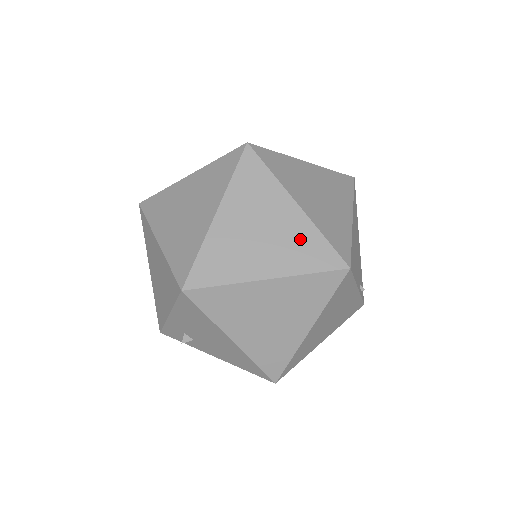
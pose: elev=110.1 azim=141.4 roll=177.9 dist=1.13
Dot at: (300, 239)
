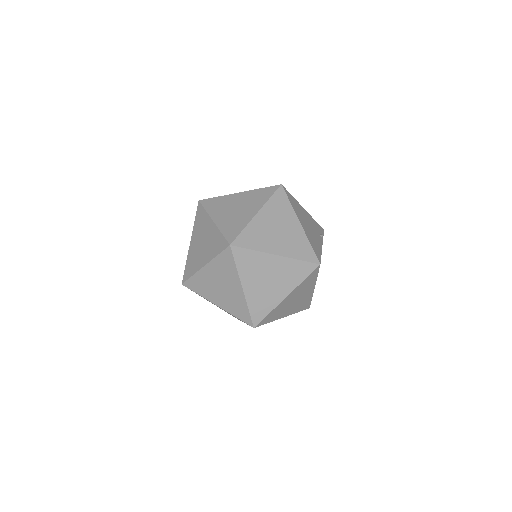
Dot at: (289, 269)
